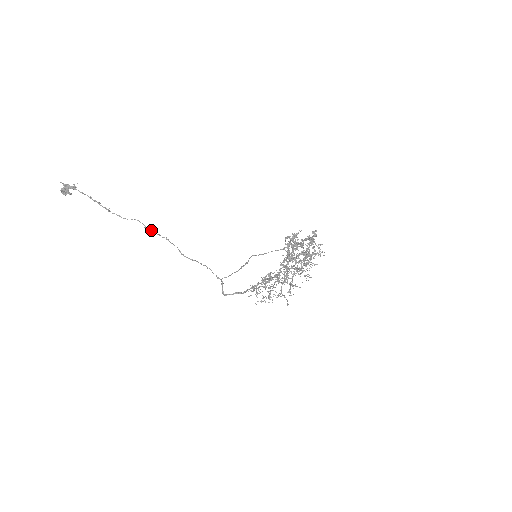
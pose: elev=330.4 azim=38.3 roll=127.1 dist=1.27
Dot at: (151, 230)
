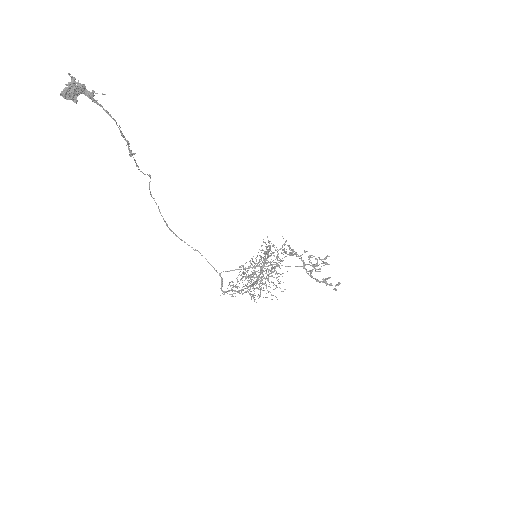
Dot at: (150, 191)
